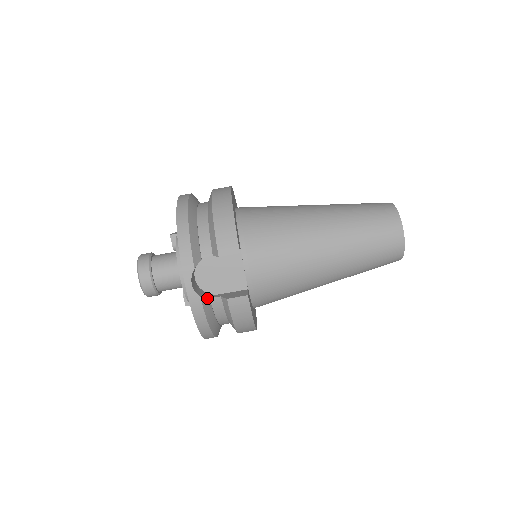
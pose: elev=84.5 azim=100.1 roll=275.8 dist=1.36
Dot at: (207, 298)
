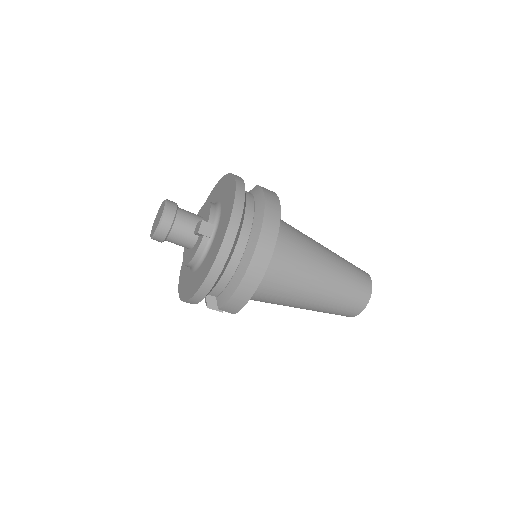
Dot at: occluded
